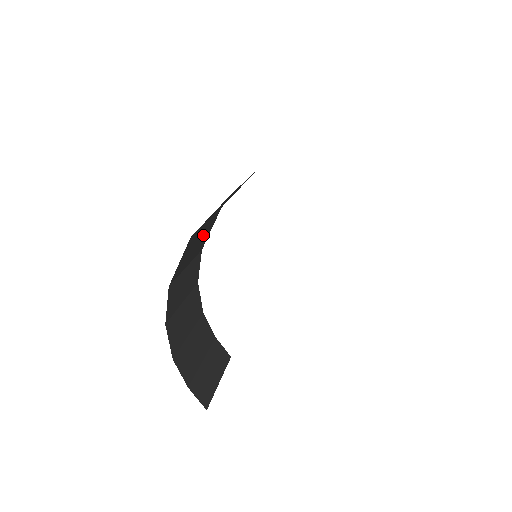
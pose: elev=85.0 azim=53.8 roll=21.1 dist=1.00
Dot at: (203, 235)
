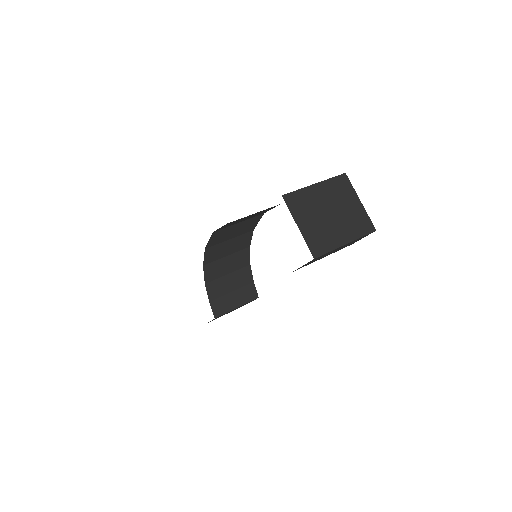
Dot at: (243, 226)
